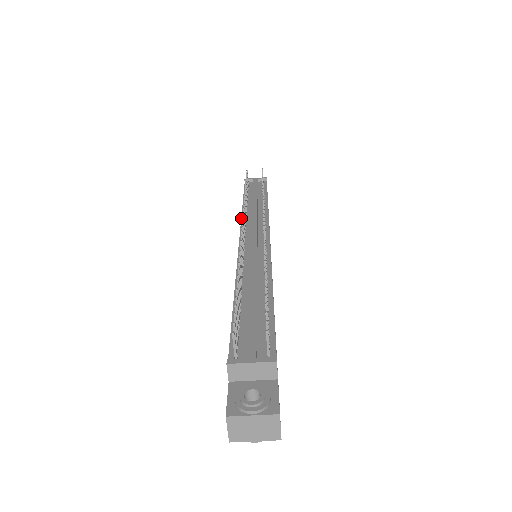
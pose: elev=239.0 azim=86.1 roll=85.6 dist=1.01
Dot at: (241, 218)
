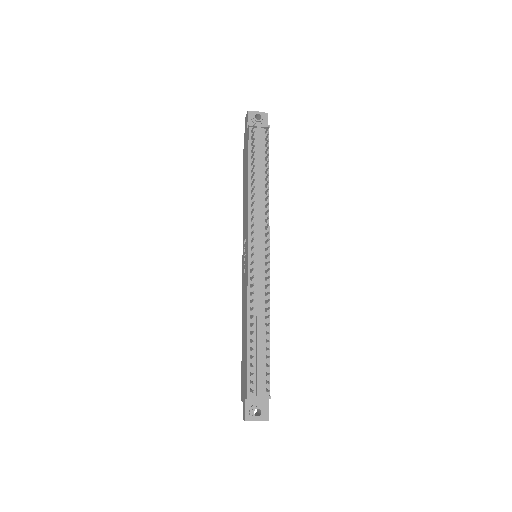
Dot at: (248, 214)
